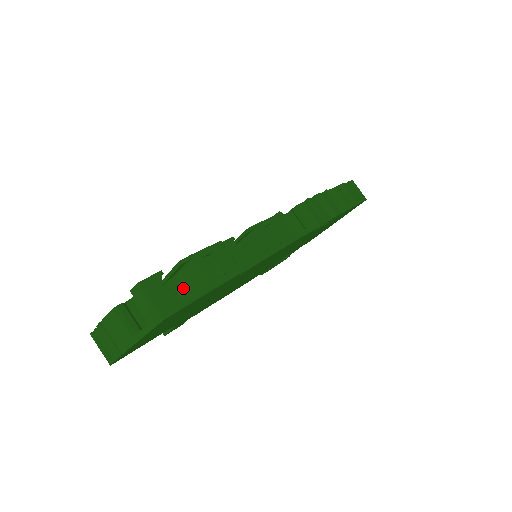
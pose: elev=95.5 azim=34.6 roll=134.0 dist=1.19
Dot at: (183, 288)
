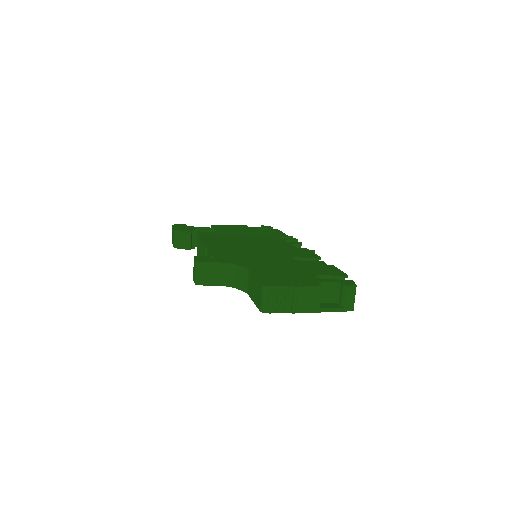
Dot at: occluded
